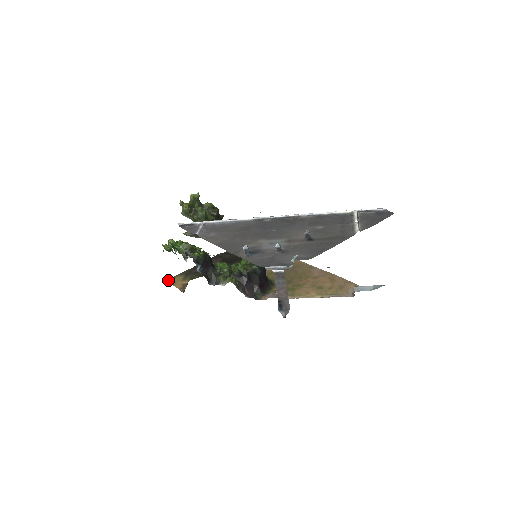
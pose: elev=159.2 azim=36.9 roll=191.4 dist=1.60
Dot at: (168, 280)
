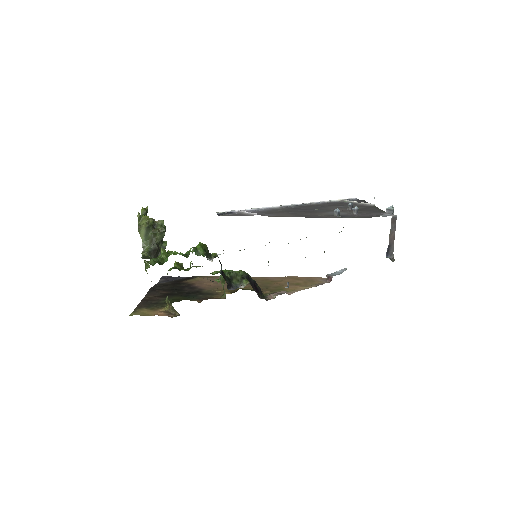
Dot at: (134, 314)
